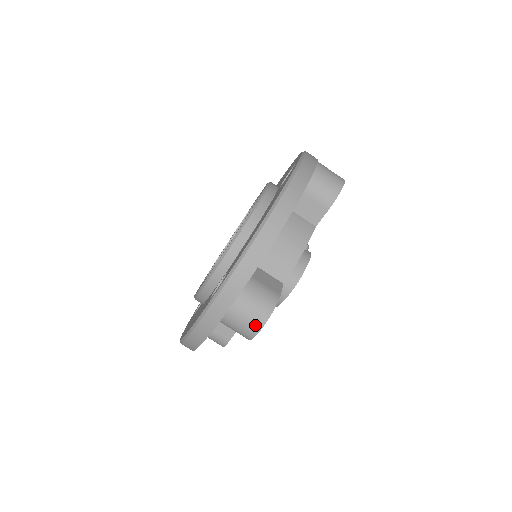
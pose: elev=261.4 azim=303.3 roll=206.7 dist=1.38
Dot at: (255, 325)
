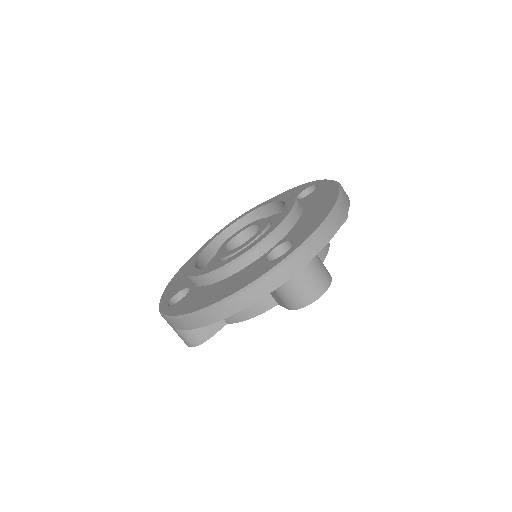
Dot at: (184, 342)
